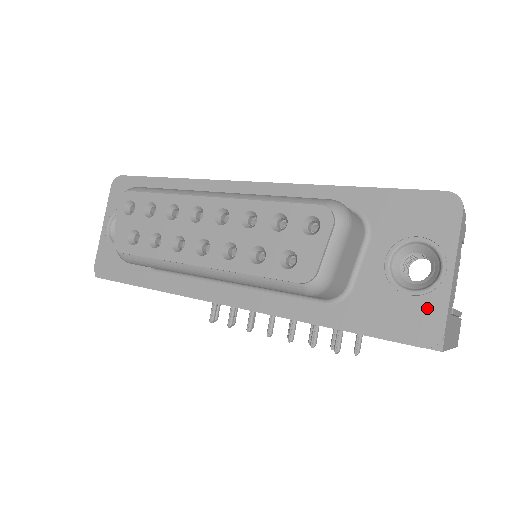
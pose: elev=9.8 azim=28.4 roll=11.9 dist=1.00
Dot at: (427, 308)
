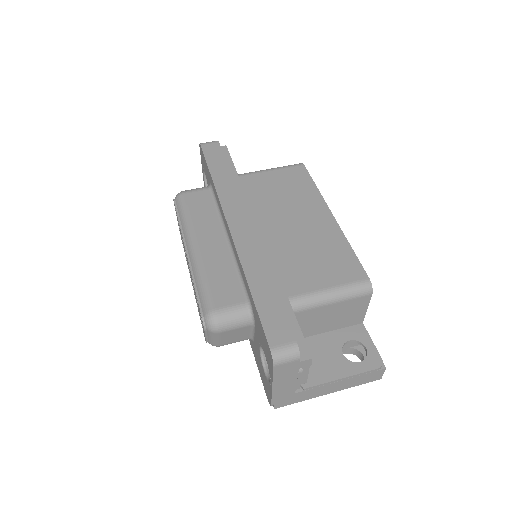
Dot at: (267, 387)
